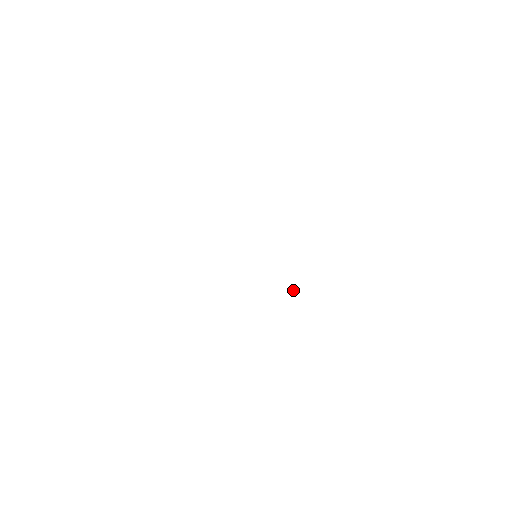
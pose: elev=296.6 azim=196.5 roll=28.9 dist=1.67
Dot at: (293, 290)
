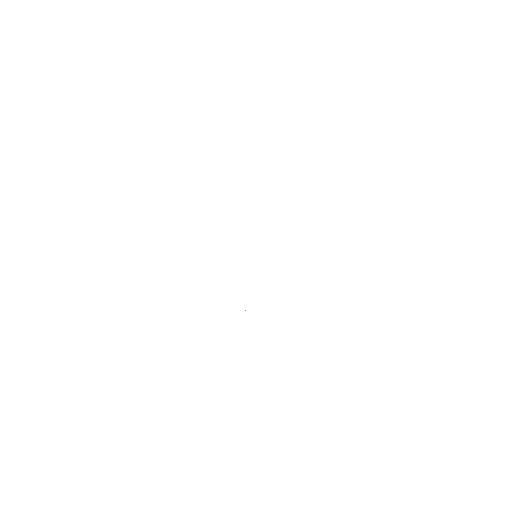
Dot at: occluded
